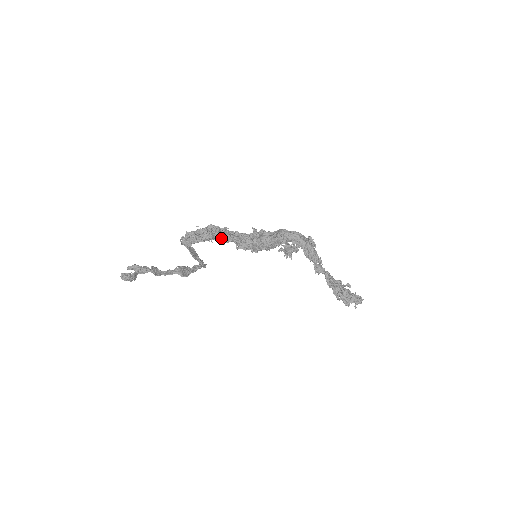
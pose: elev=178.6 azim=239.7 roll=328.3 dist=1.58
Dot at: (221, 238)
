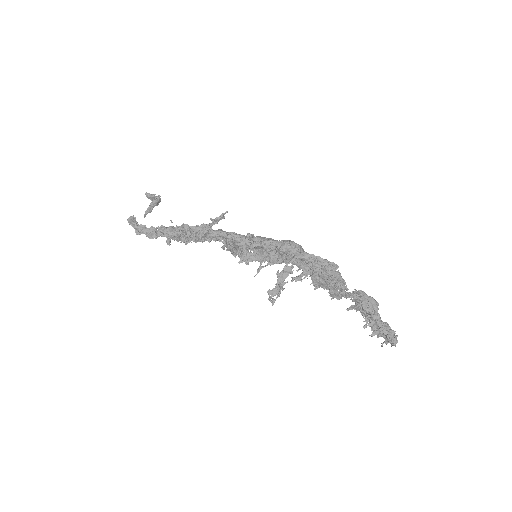
Dot at: (200, 240)
